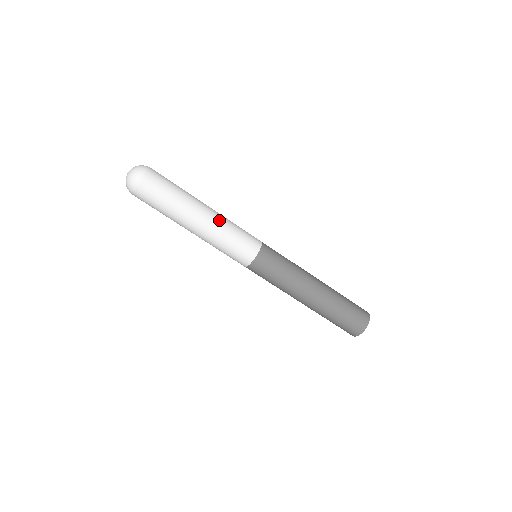
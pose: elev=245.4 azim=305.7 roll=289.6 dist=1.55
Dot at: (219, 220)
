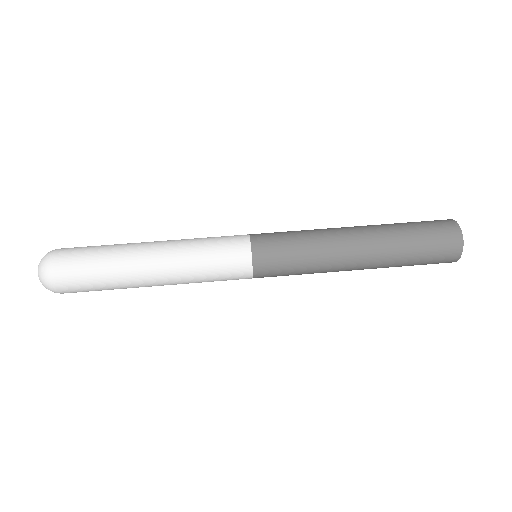
Dot at: occluded
